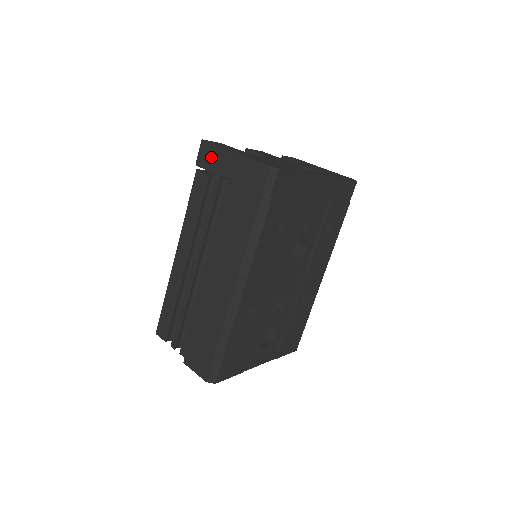
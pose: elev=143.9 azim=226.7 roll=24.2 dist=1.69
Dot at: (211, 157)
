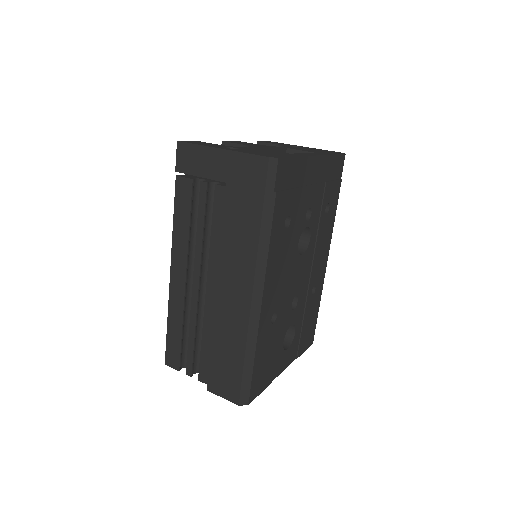
Dot at: (193, 159)
